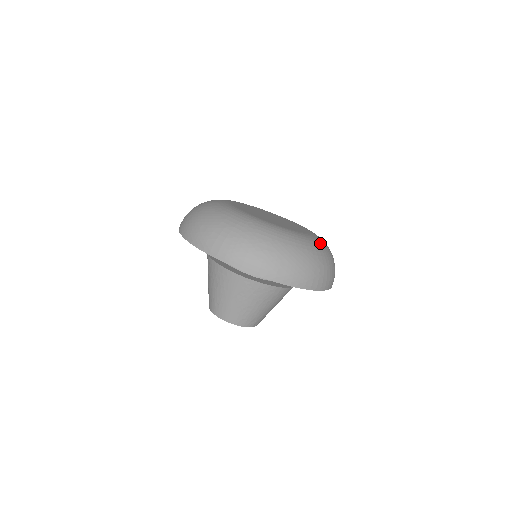
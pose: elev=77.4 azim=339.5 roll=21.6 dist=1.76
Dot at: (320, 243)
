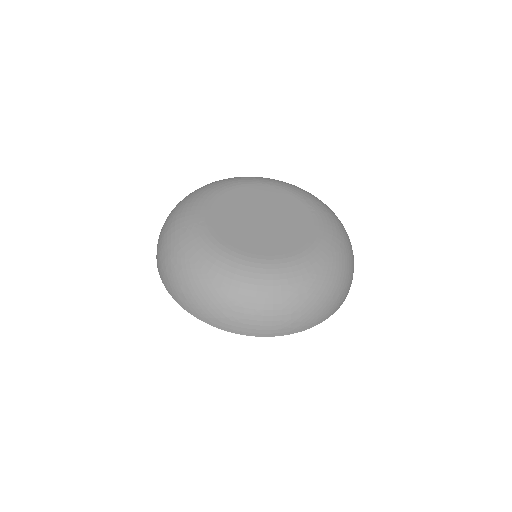
Dot at: (269, 276)
